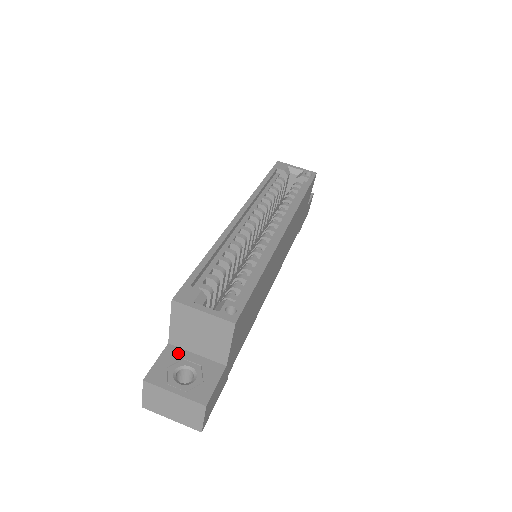
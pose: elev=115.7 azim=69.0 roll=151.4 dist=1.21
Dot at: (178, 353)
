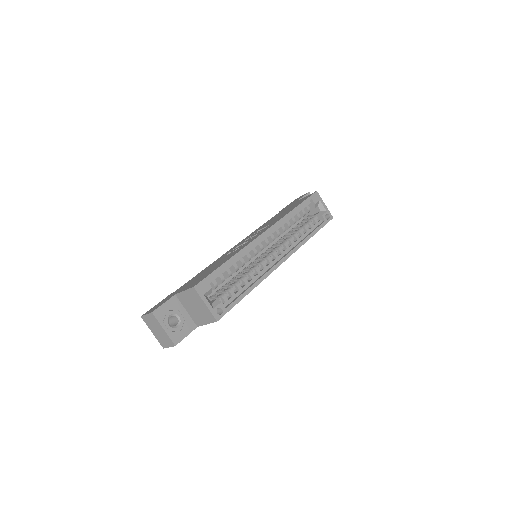
Dot at: (177, 304)
